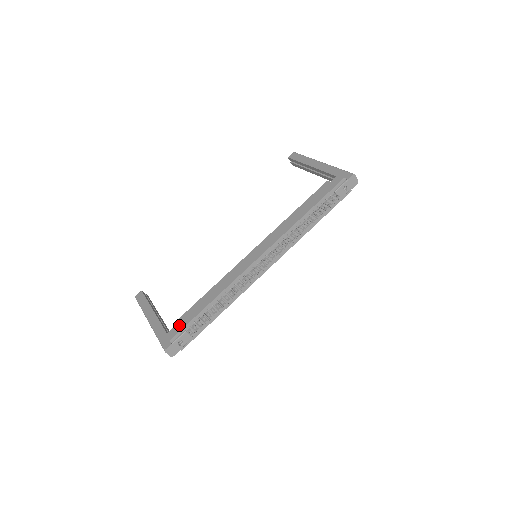
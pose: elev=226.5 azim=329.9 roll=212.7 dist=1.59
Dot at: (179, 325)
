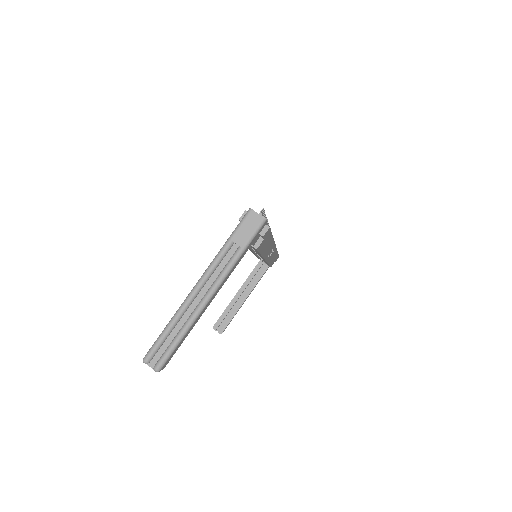
Dot at: occluded
